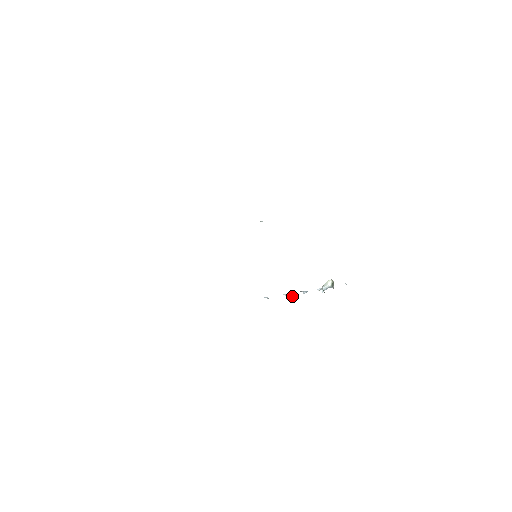
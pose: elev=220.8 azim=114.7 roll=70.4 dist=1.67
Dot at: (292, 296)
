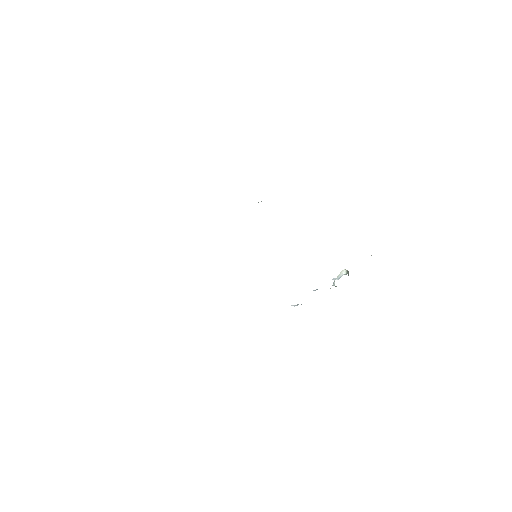
Dot at: (298, 304)
